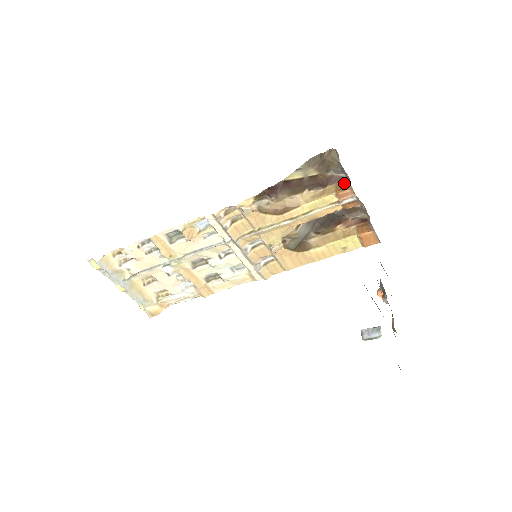
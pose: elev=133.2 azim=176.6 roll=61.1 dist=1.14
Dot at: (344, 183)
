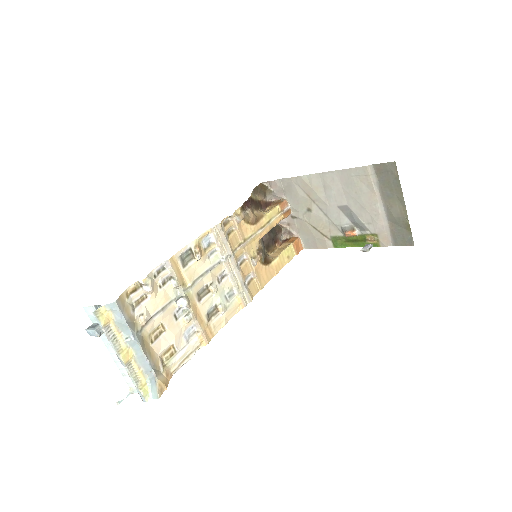
Dot at: (276, 202)
